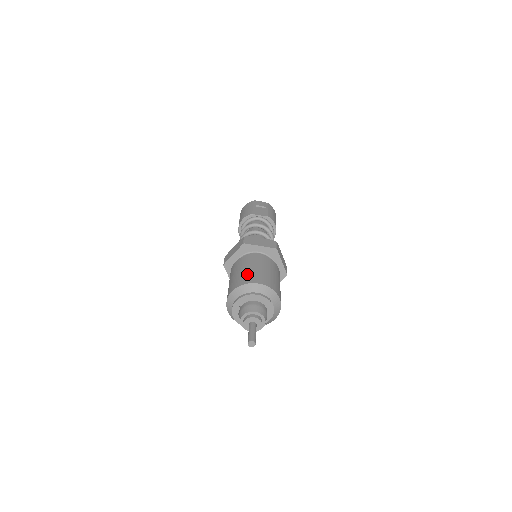
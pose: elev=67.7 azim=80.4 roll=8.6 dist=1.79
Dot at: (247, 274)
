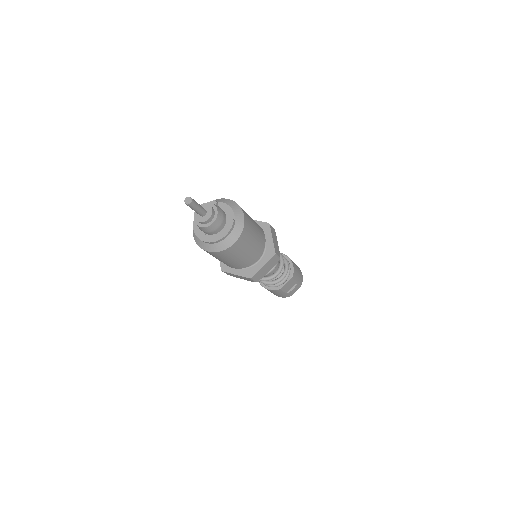
Dot at: occluded
